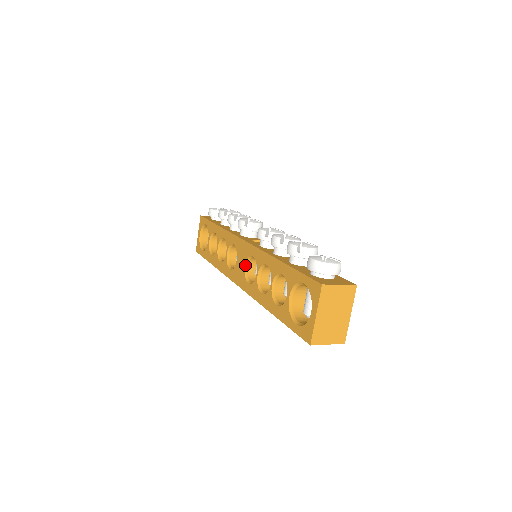
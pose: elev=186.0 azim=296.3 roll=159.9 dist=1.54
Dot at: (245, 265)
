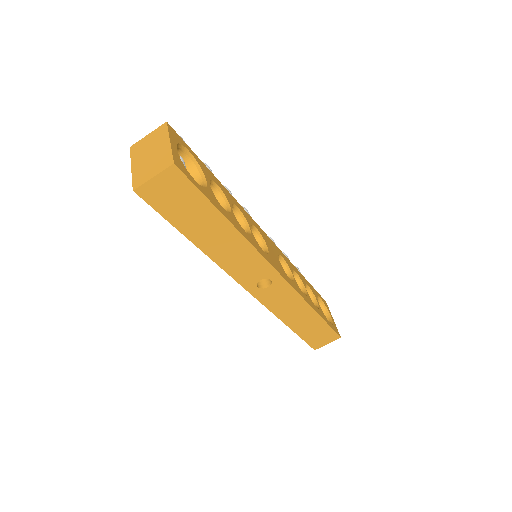
Dot at: occluded
